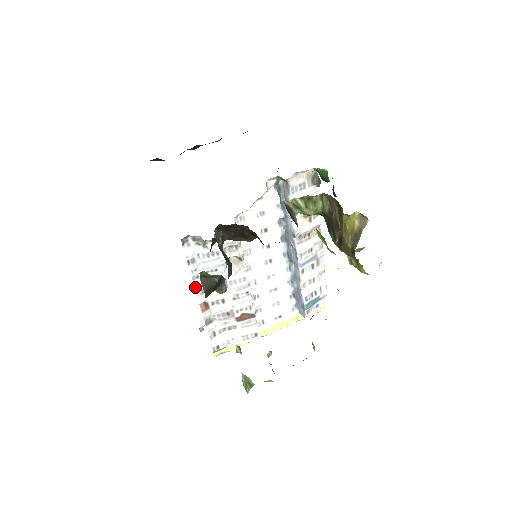
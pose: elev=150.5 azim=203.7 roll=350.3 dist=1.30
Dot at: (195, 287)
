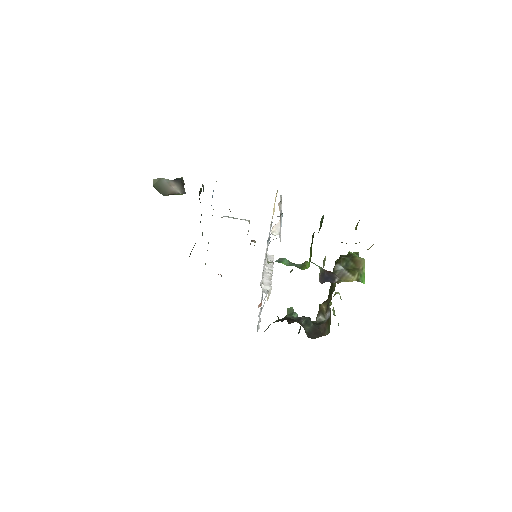
Dot at: occluded
